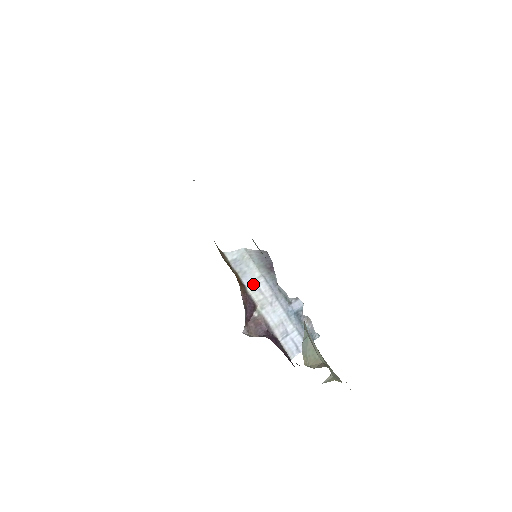
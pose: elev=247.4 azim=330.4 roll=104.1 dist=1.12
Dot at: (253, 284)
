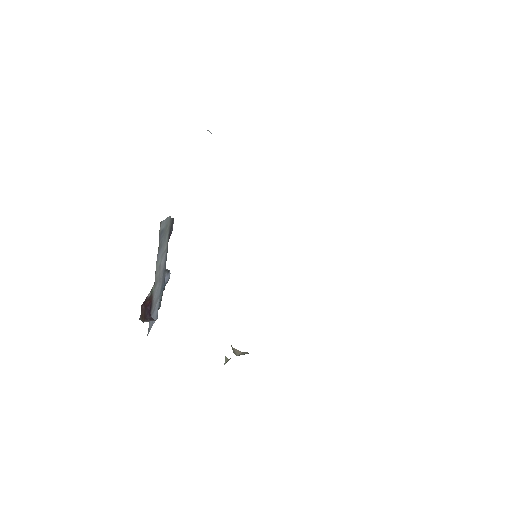
Dot at: (160, 259)
